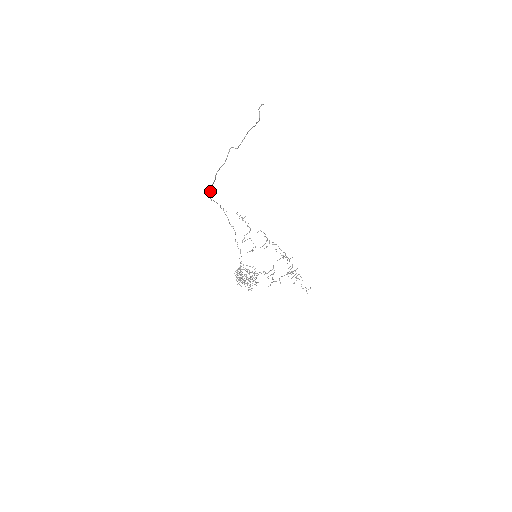
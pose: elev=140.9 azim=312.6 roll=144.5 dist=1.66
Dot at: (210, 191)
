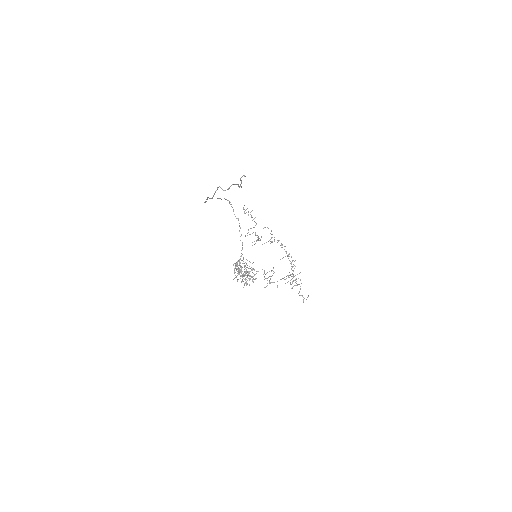
Dot at: occluded
